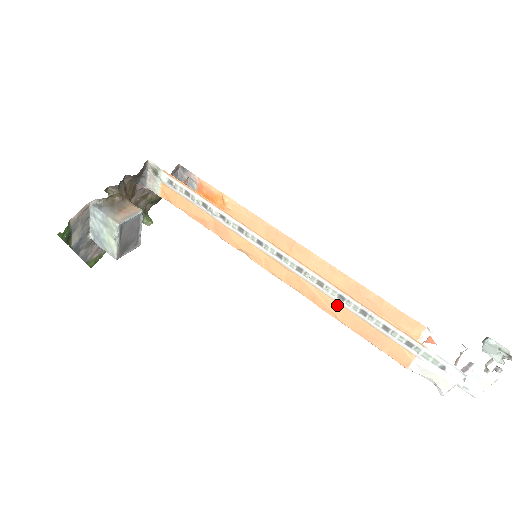
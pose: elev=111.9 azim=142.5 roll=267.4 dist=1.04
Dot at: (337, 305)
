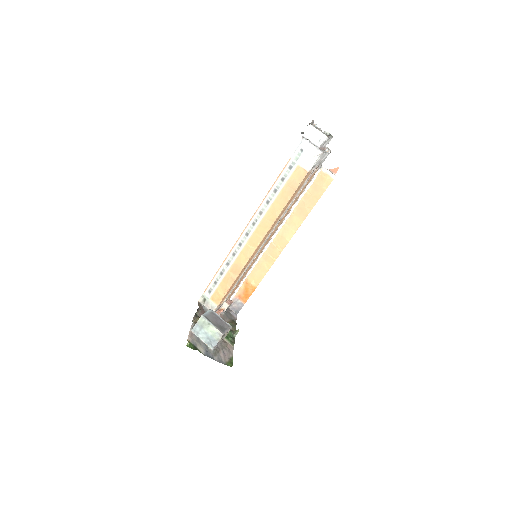
Dot at: (273, 206)
